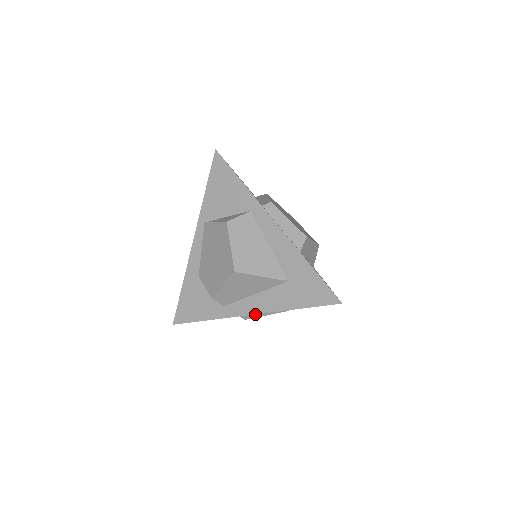
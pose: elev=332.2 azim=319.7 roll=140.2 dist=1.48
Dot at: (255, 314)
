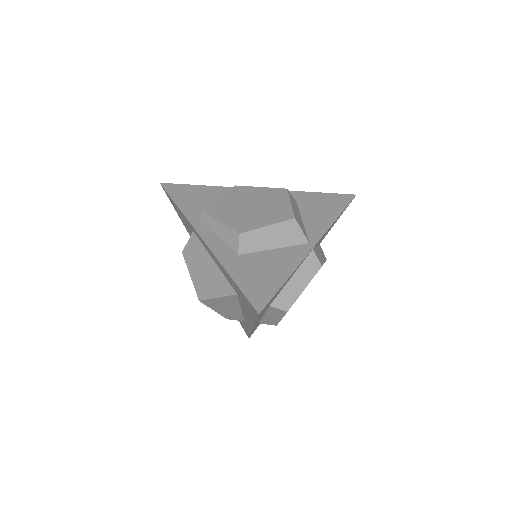
Dot at: (273, 320)
